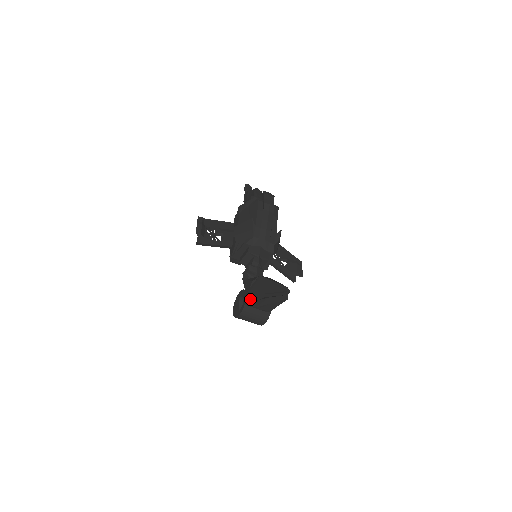
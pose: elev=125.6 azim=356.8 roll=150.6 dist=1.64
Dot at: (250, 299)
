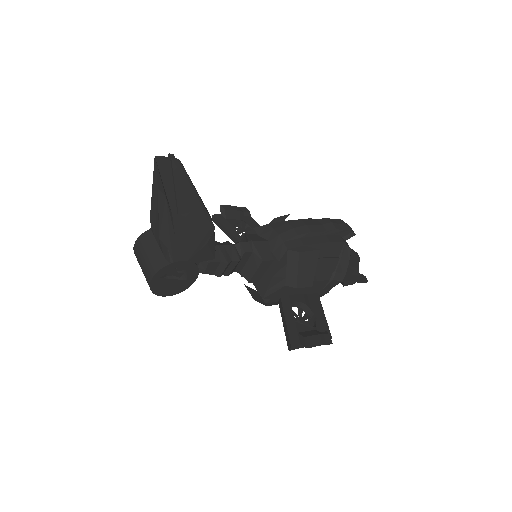
Dot at: occluded
